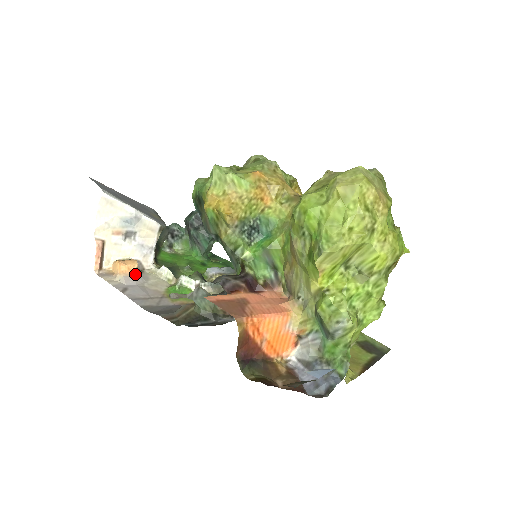
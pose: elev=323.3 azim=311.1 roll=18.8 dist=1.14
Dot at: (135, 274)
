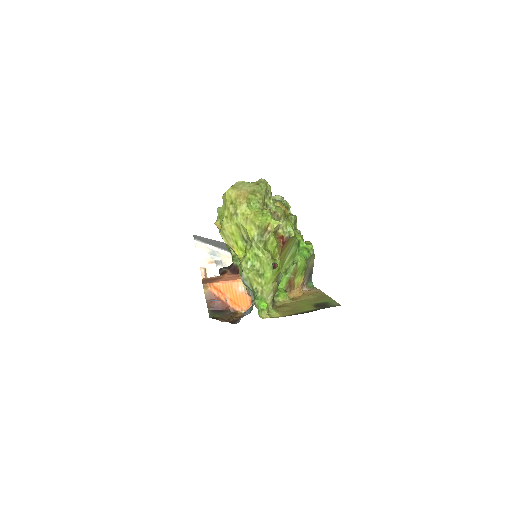
Dot at: occluded
